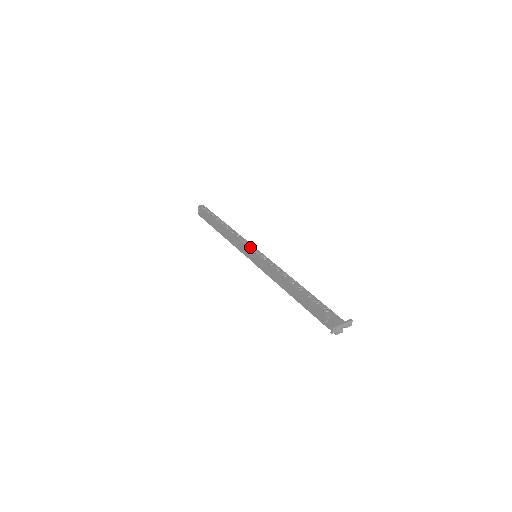
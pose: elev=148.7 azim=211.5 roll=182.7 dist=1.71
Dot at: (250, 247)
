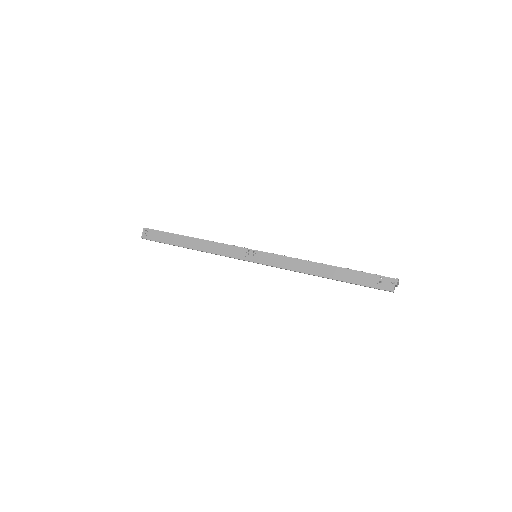
Dot at: (247, 248)
